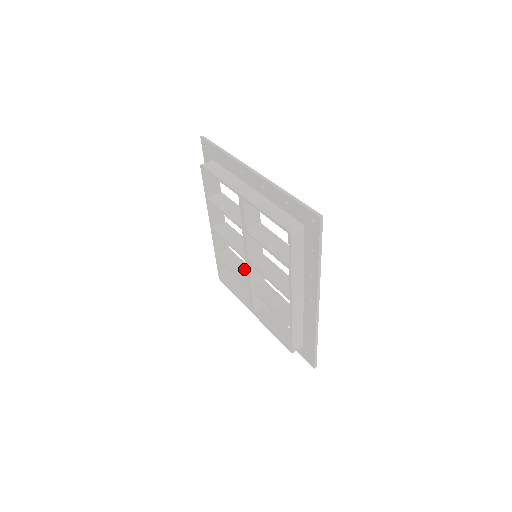
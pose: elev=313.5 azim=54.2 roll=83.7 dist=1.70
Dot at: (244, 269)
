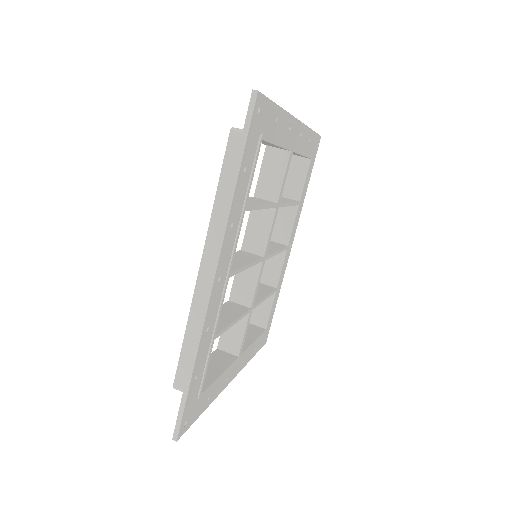
Dot at: occluded
